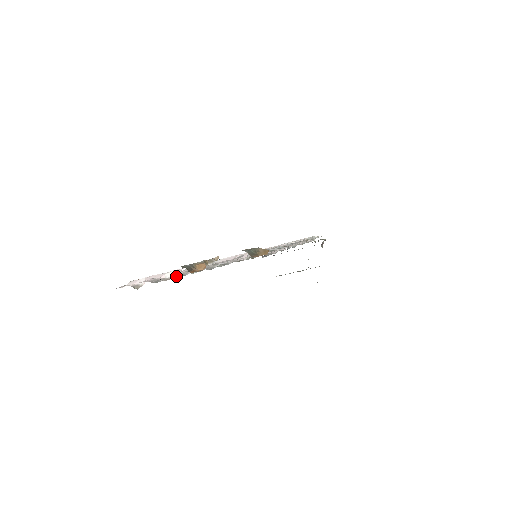
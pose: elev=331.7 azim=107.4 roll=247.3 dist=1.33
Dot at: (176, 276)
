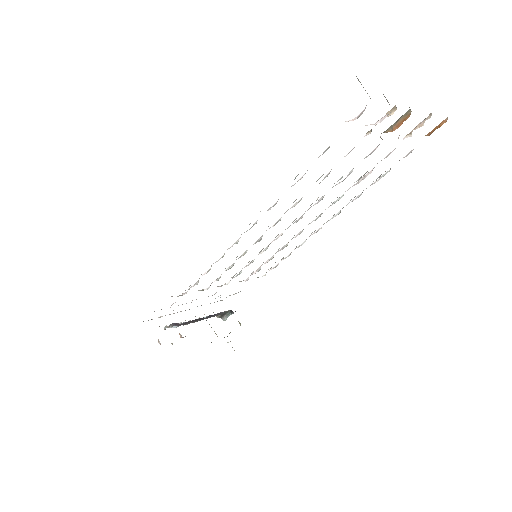
Dot at: occluded
